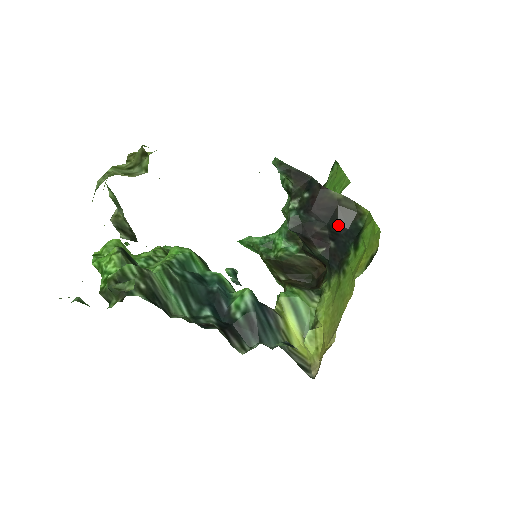
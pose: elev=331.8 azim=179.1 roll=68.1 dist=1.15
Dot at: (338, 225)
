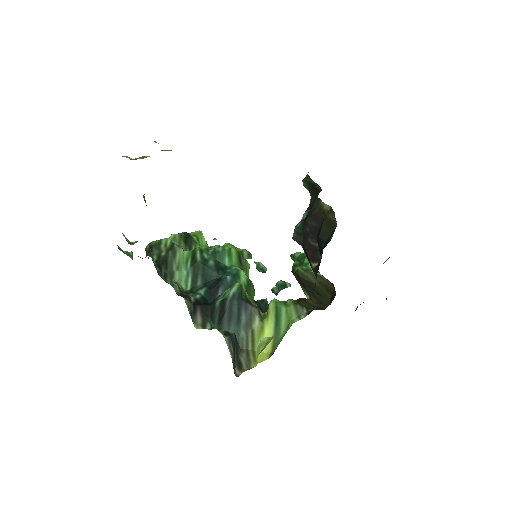
Dot at: (319, 237)
